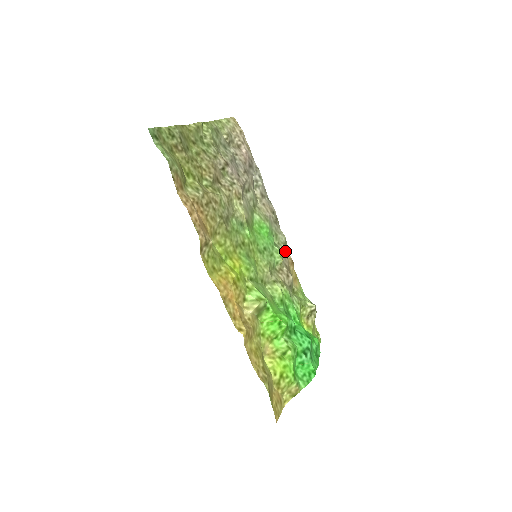
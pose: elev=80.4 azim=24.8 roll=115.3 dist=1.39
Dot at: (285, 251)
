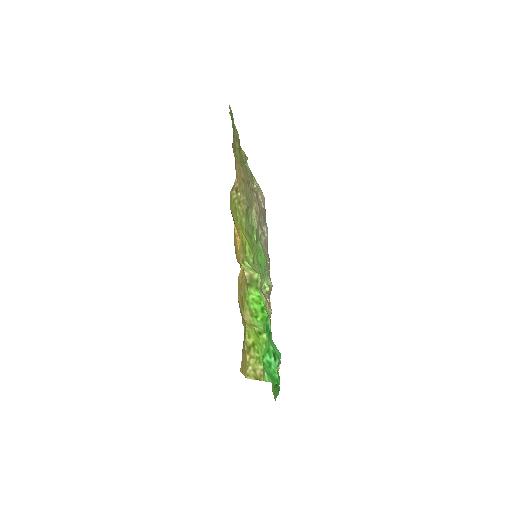
Dot at: (269, 295)
